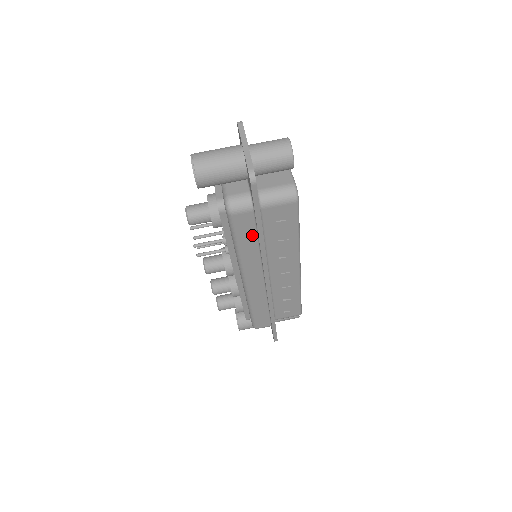
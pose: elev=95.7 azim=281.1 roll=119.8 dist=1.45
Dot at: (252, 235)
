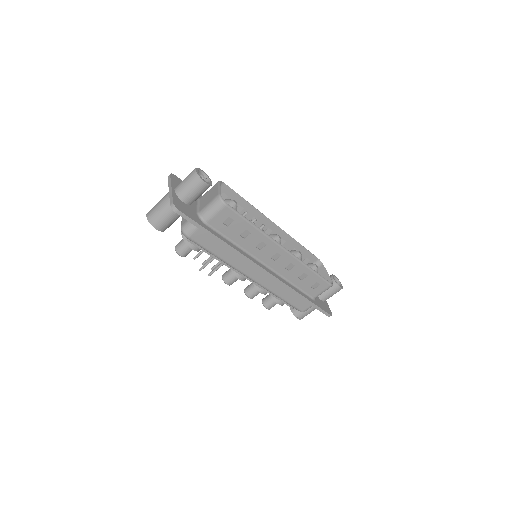
Dot at: (218, 244)
